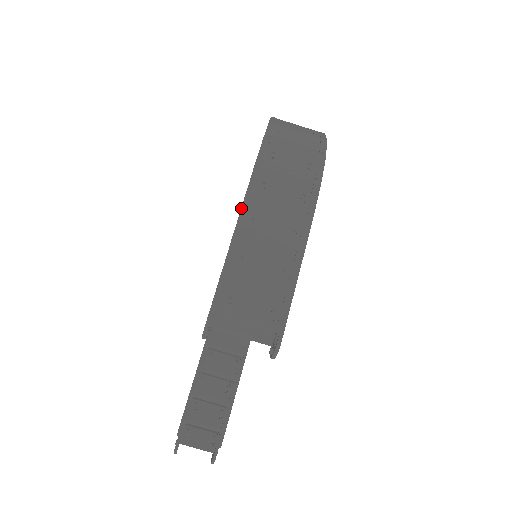
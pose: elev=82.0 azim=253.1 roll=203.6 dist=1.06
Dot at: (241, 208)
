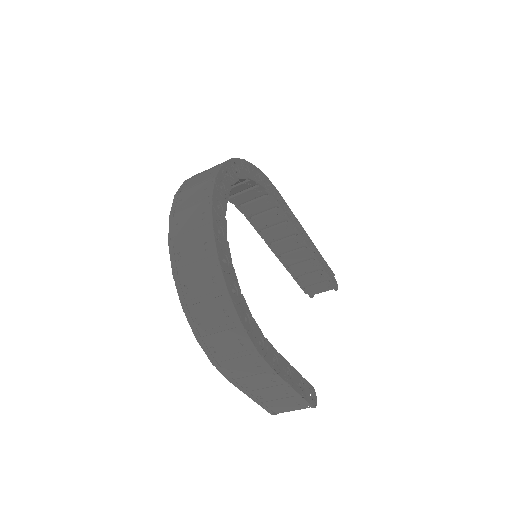
Dot at: occluded
